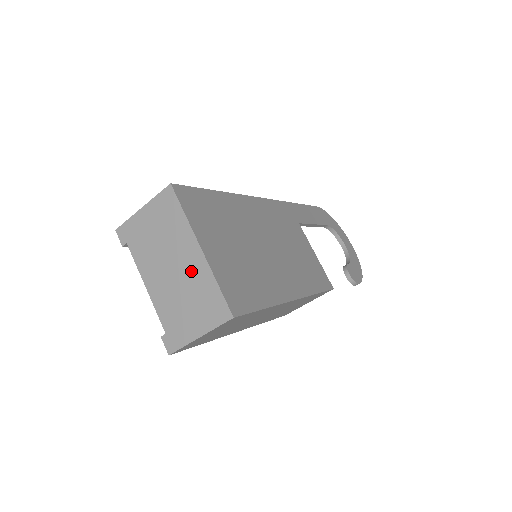
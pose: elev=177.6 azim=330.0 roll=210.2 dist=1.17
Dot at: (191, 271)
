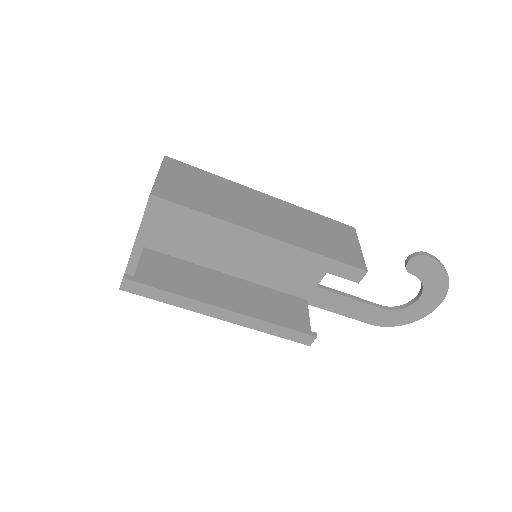
Dot at: occluded
